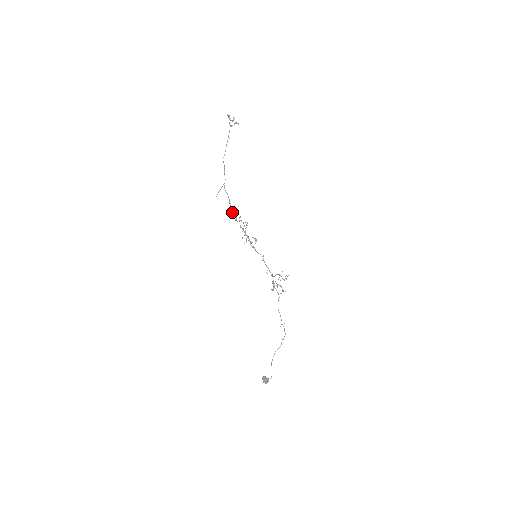
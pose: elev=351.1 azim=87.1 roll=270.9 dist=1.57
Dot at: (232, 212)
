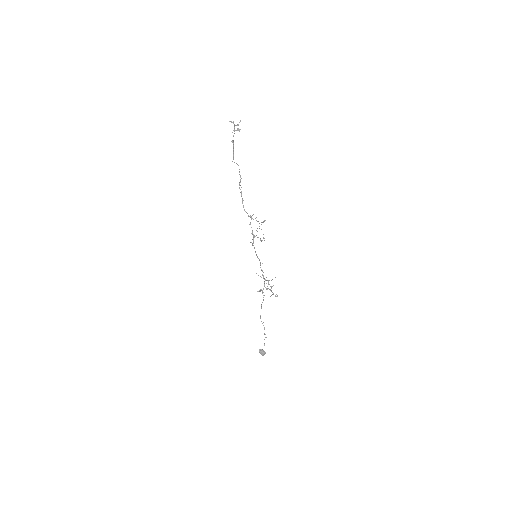
Dot at: (244, 209)
